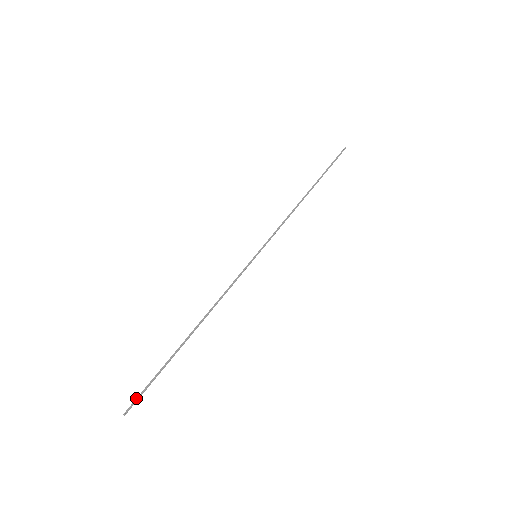
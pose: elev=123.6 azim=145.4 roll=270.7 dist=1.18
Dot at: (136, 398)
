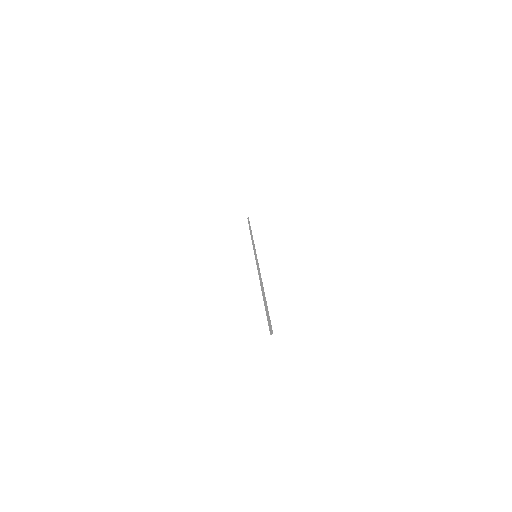
Dot at: occluded
